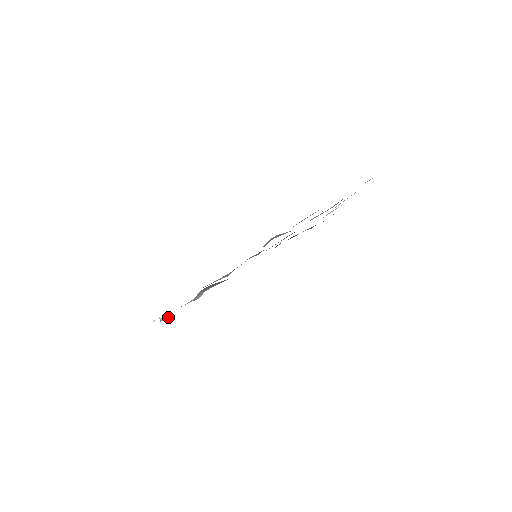
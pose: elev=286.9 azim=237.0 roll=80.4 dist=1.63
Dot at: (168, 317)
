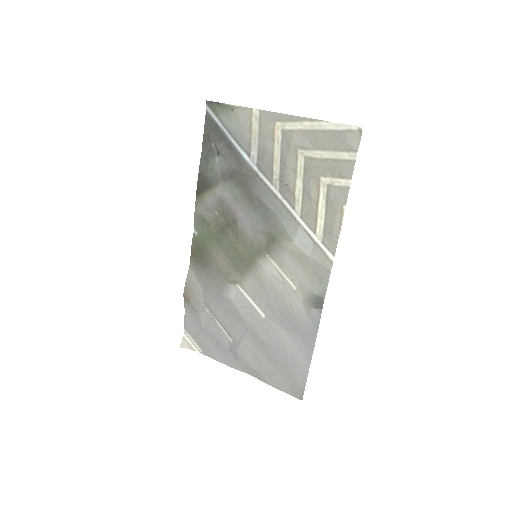
Dot at: (185, 339)
